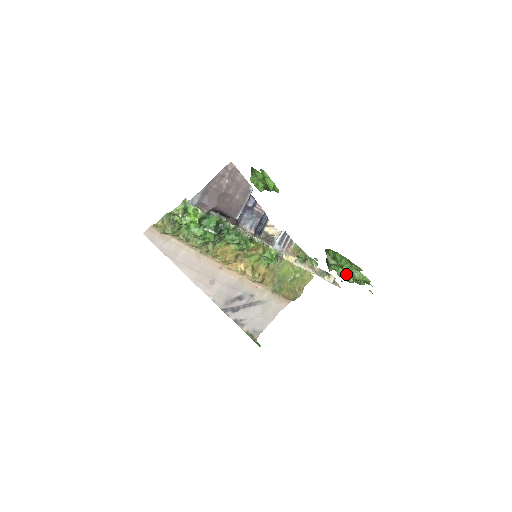
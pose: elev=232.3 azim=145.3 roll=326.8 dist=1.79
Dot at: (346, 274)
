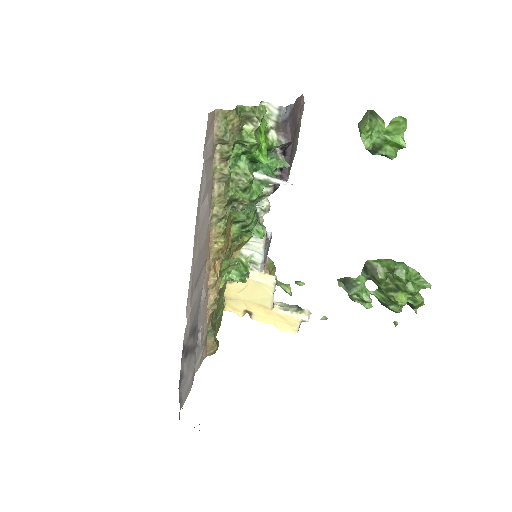
Dot at: (414, 290)
